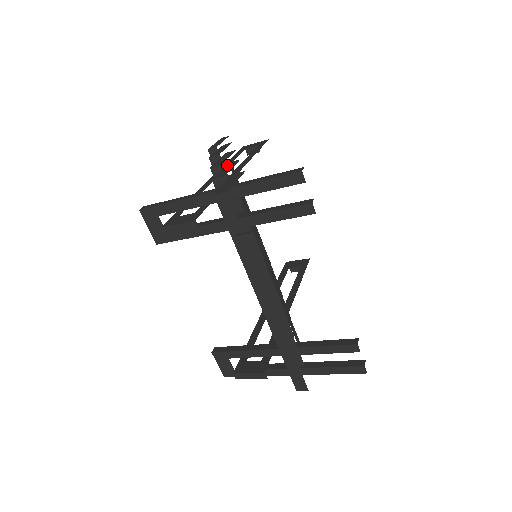
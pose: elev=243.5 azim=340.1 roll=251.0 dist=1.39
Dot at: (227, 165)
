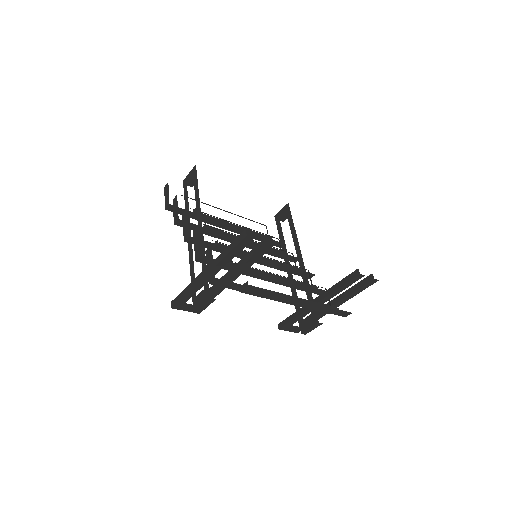
Dot at: (194, 237)
